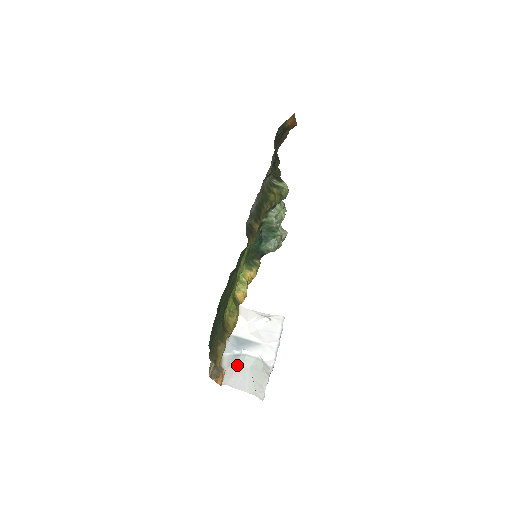
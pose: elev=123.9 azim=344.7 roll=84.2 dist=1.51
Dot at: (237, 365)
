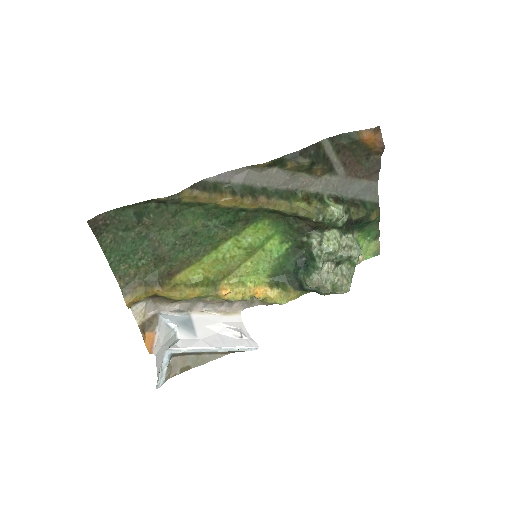
Dot at: (167, 339)
